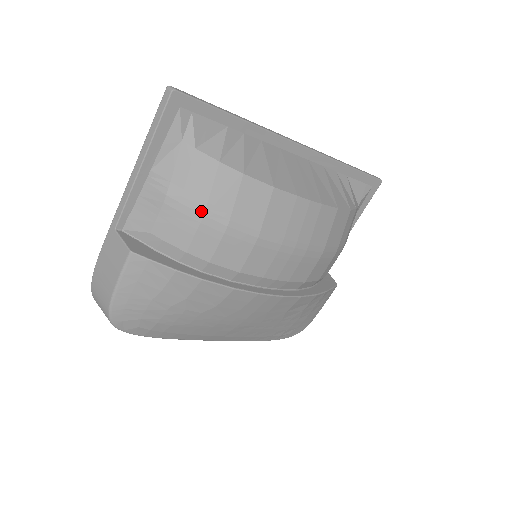
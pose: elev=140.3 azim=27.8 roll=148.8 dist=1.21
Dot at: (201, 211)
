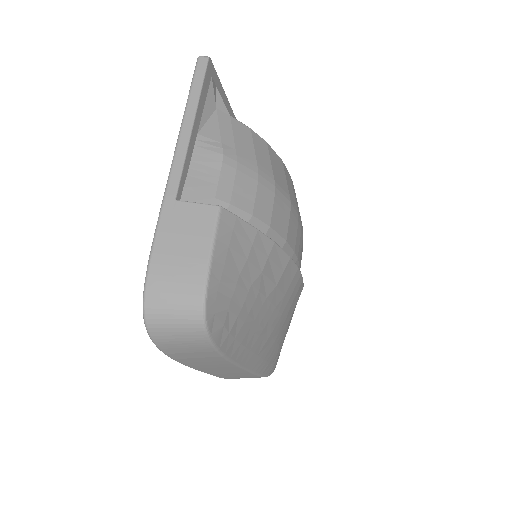
Dot at: (255, 170)
